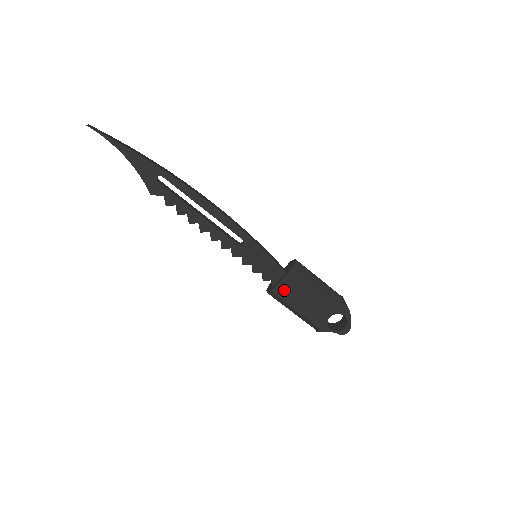
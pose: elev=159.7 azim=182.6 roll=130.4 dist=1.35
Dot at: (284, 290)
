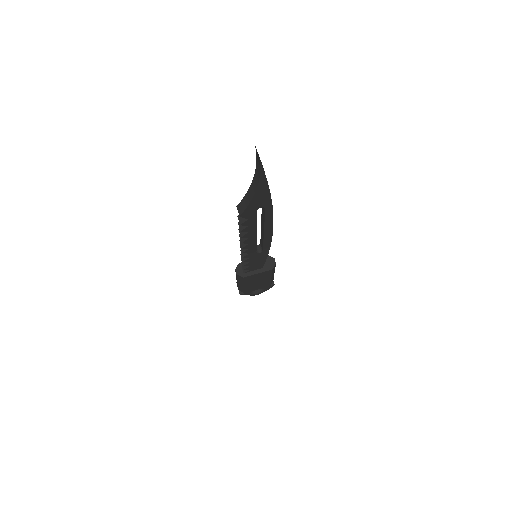
Dot at: (251, 278)
